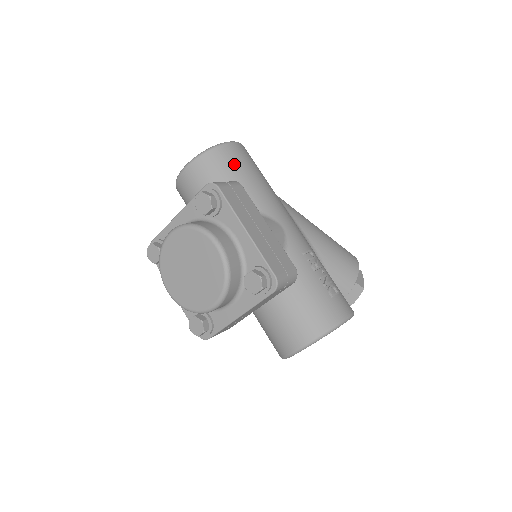
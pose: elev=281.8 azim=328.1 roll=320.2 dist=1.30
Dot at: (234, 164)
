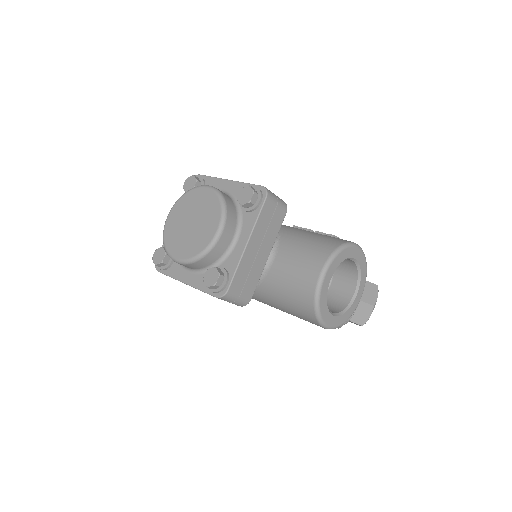
Dot at: occluded
